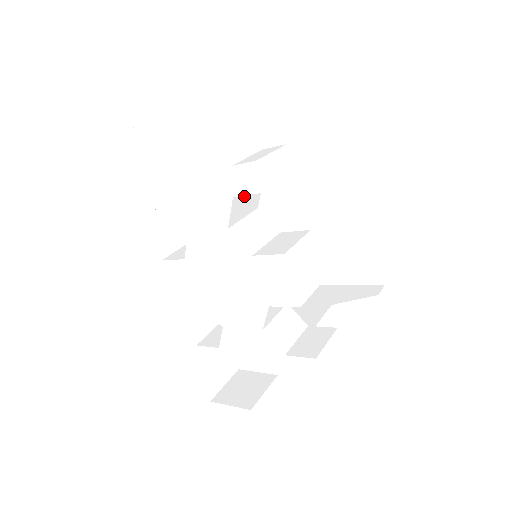
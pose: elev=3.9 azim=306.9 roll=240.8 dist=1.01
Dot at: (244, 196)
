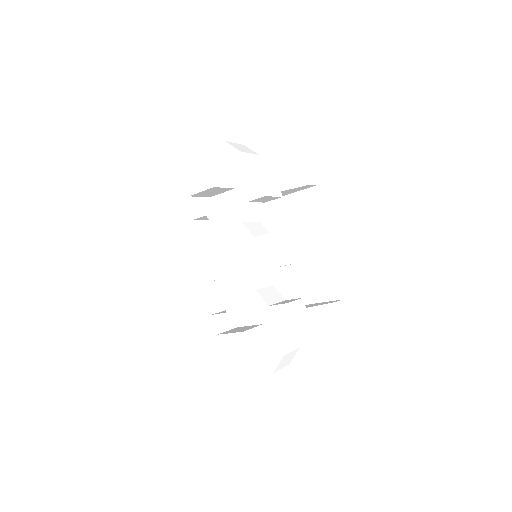
Dot at: (253, 206)
